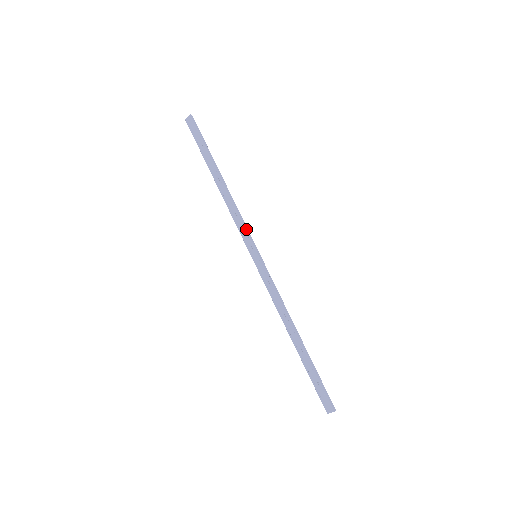
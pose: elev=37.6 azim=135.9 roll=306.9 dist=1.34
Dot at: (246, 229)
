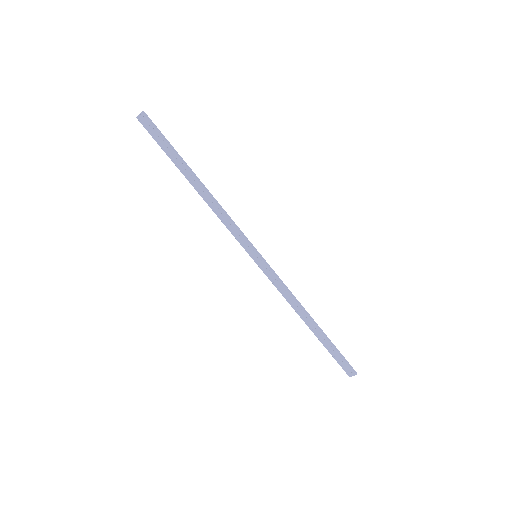
Dot at: (240, 232)
